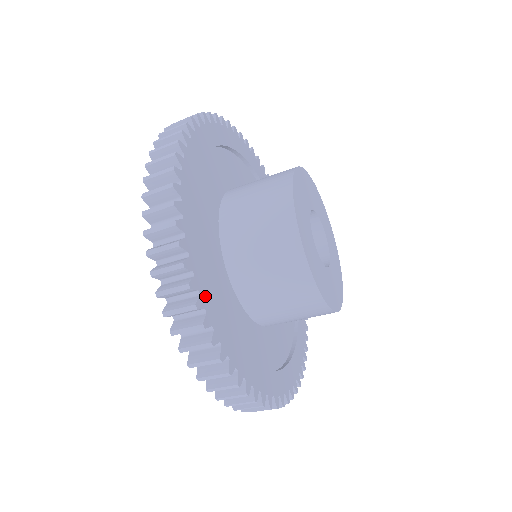
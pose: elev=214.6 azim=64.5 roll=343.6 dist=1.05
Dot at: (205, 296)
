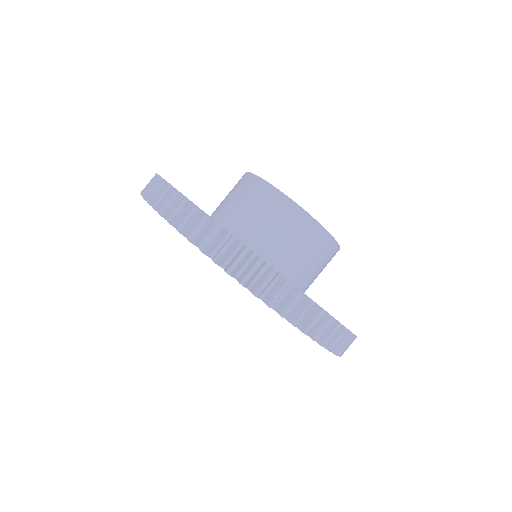
Dot at: occluded
